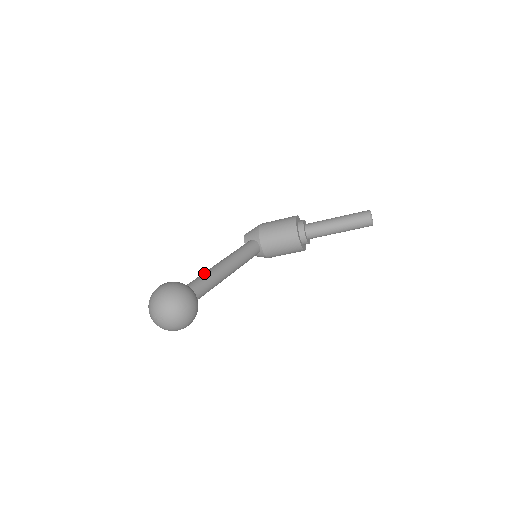
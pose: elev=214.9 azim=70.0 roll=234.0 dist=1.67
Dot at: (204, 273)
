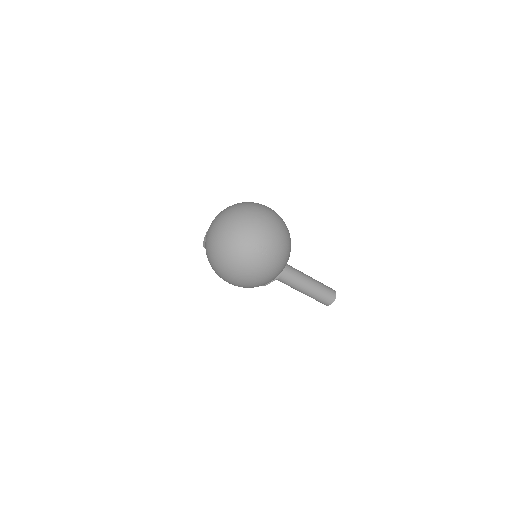
Dot at: occluded
